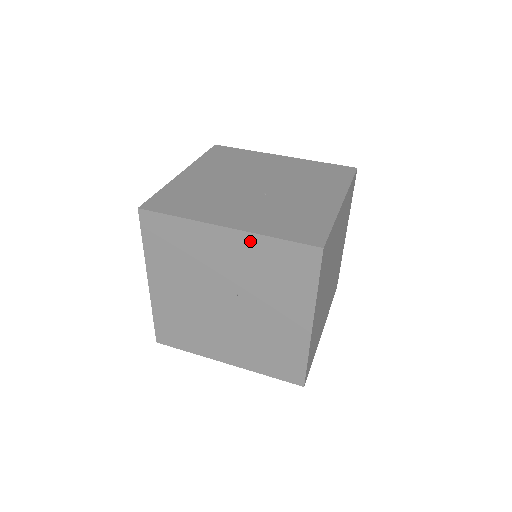
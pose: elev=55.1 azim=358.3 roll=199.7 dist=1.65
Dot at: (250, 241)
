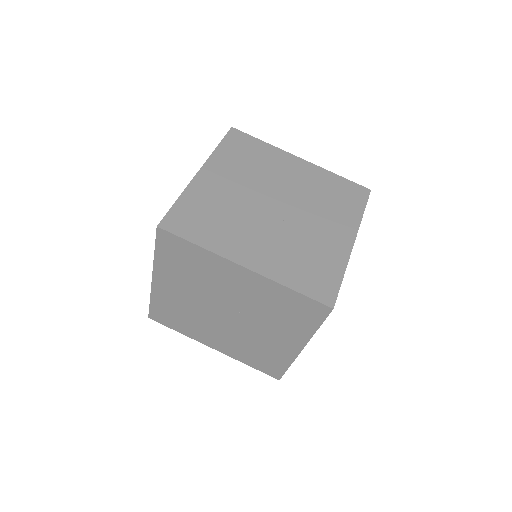
Dot at: (265, 284)
